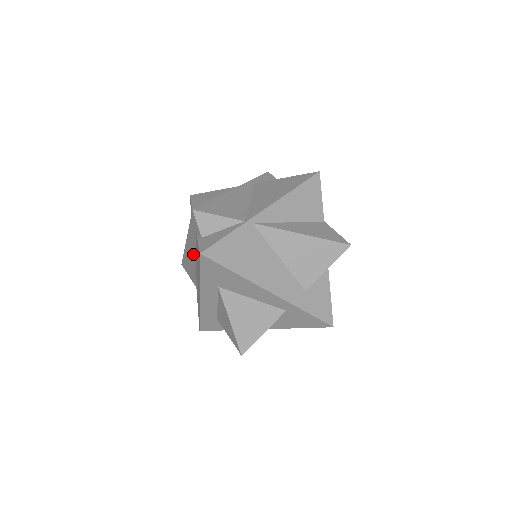
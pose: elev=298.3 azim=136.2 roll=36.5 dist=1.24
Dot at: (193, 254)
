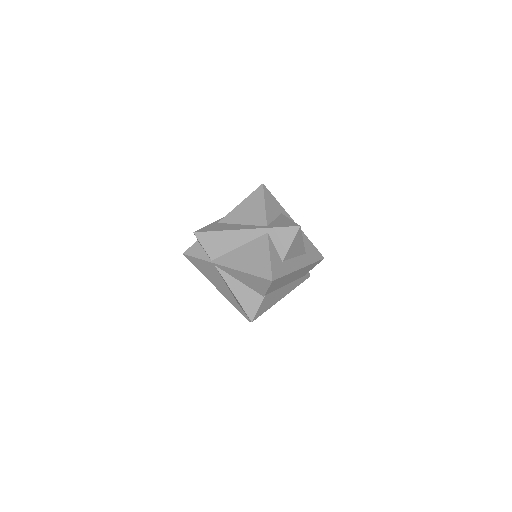
Dot at: occluded
